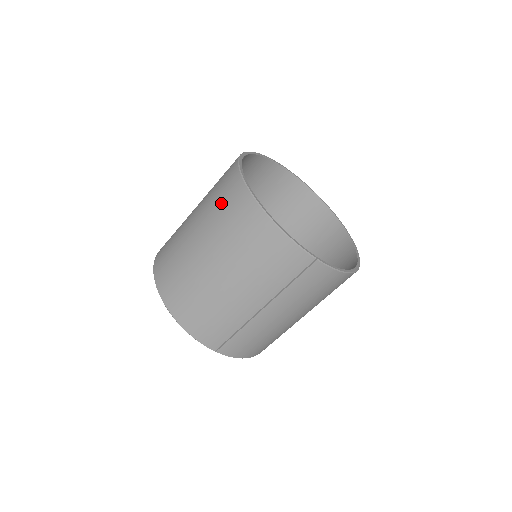
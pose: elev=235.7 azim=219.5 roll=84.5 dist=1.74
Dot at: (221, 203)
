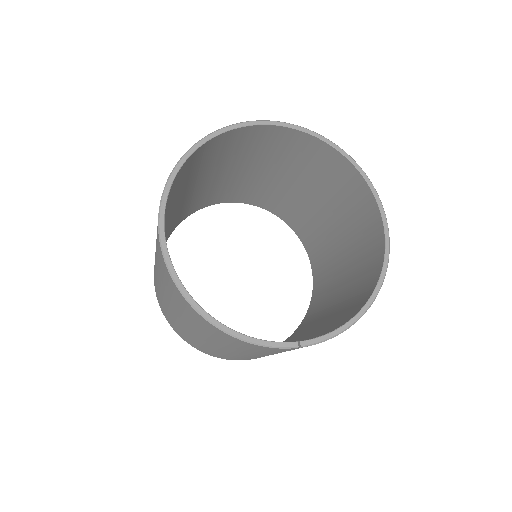
Dot at: (165, 282)
